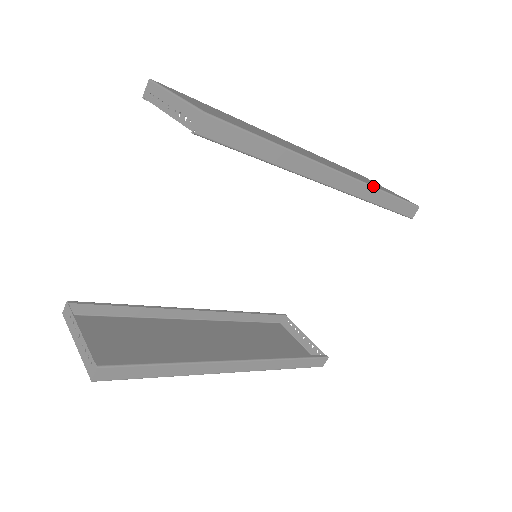
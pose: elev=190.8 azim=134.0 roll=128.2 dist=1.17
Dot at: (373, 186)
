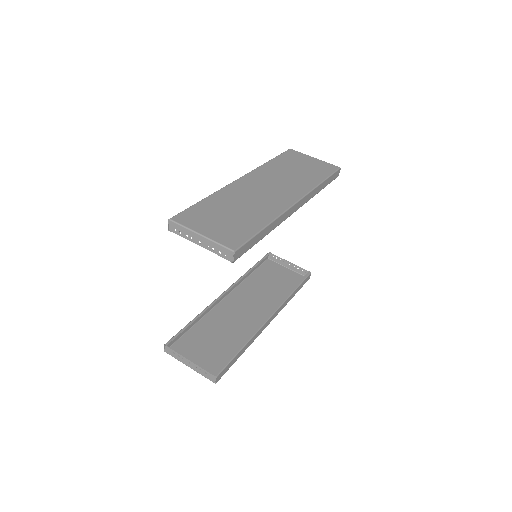
Dot at: (315, 188)
